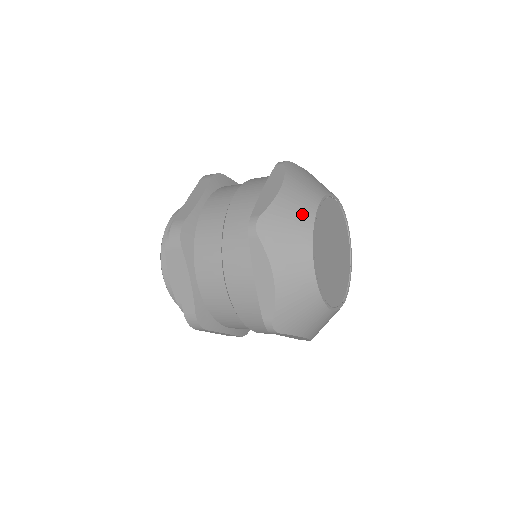
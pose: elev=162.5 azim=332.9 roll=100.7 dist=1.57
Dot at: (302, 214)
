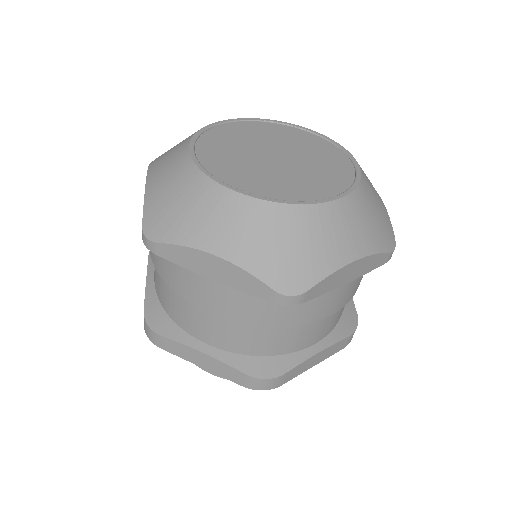
Dot at: occluded
